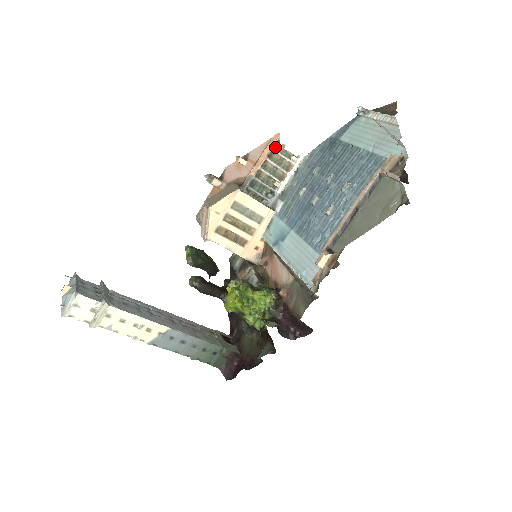
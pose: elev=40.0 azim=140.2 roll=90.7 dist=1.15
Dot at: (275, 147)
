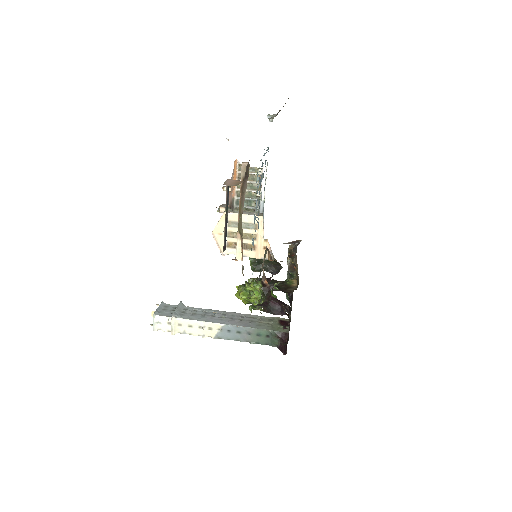
Dot at: (240, 170)
